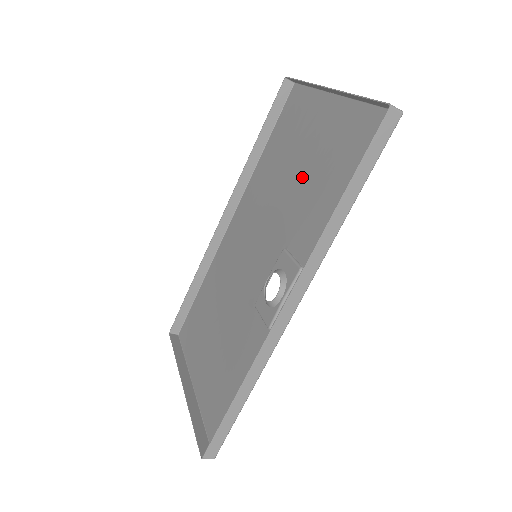
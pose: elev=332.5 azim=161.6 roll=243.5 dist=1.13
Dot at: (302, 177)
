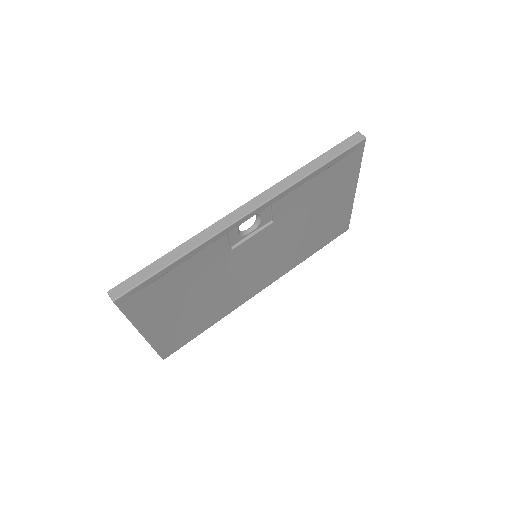
Dot at: (311, 213)
